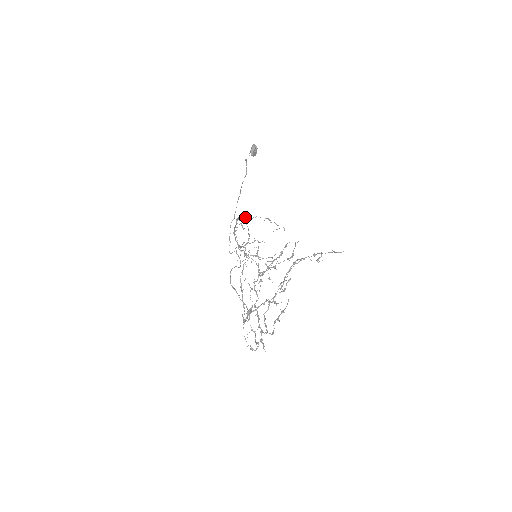
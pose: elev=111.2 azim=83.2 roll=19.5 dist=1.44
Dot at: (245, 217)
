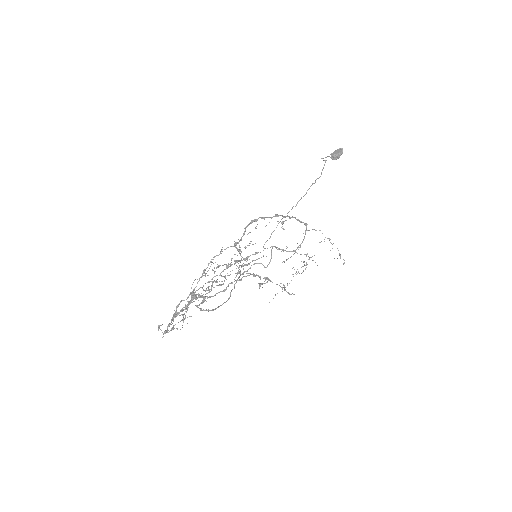
Dot at: (303, 222)
